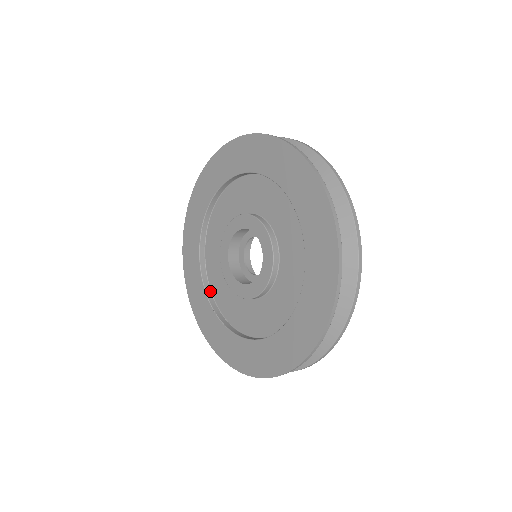
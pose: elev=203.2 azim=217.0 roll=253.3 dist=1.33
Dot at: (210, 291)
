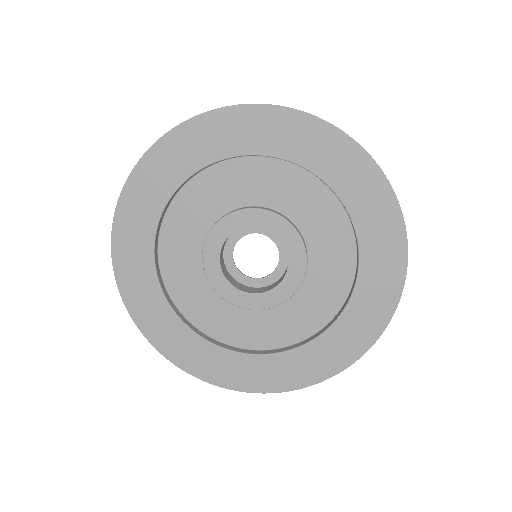
Dot at: (162, 280)
